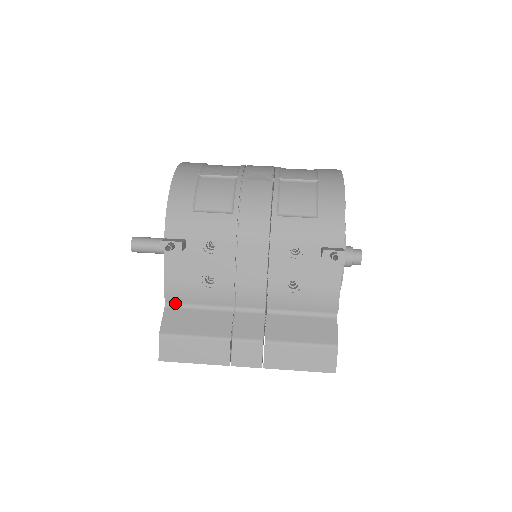
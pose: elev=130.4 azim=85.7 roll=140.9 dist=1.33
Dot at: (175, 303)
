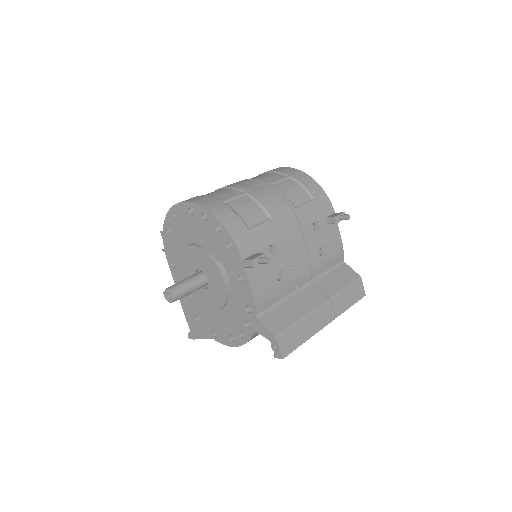
Dot at: (262, 311)
